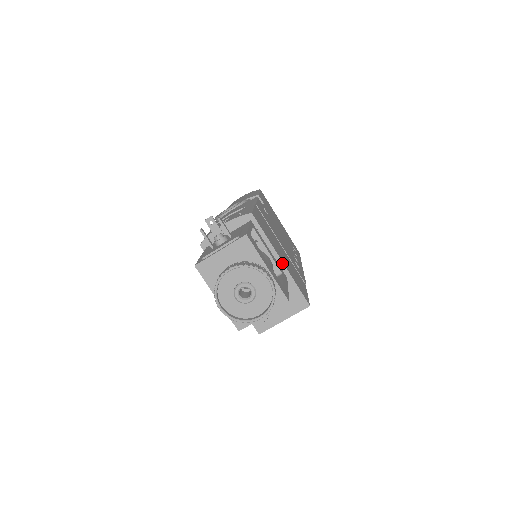
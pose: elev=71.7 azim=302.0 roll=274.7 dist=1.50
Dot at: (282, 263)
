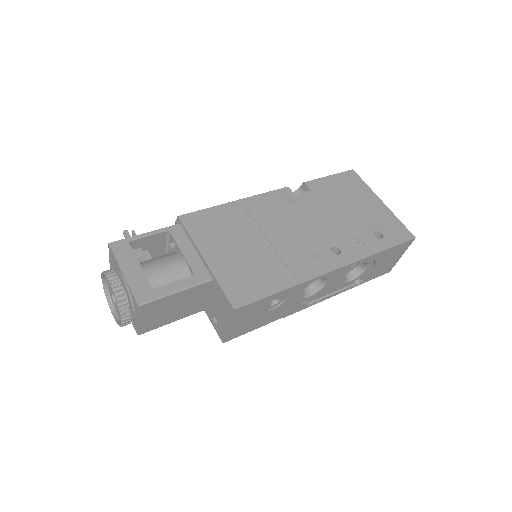
Dot at: (205, 263)
